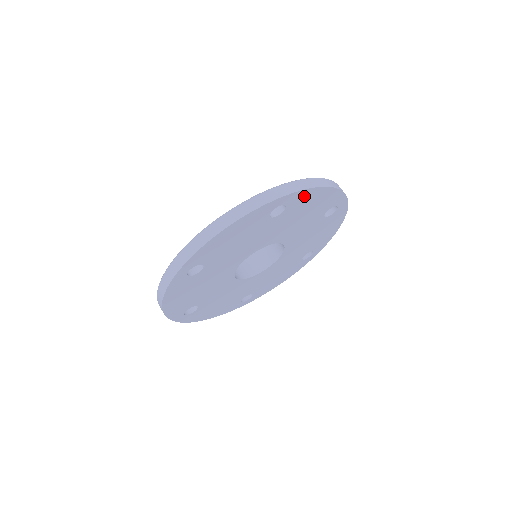
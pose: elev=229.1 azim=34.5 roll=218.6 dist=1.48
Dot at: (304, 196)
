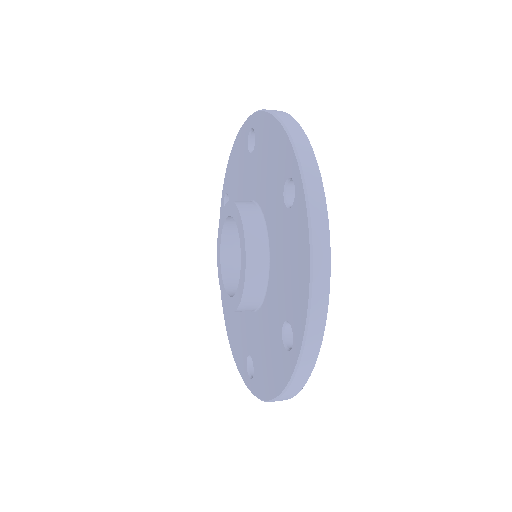
Dot at: occluded
